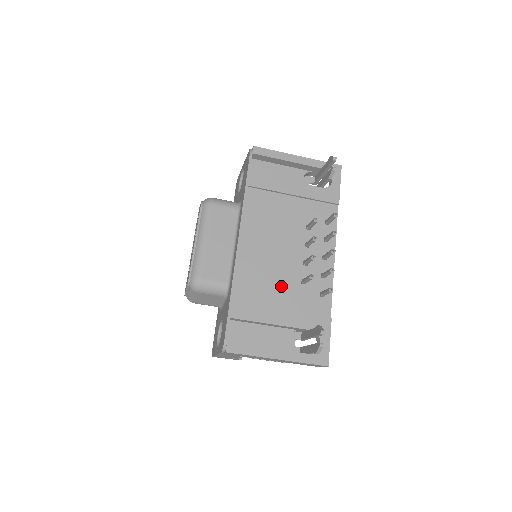
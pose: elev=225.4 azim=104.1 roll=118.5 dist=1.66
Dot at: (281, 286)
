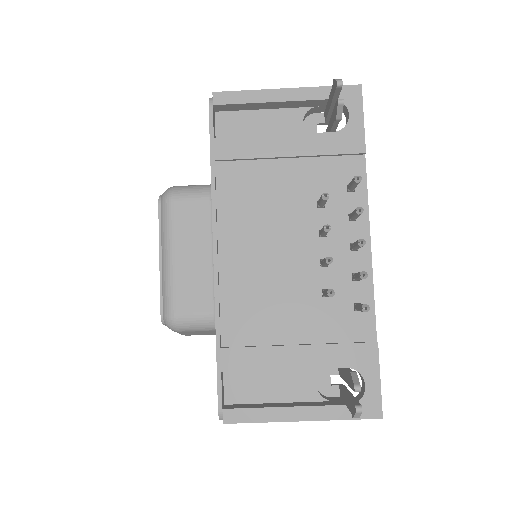
Dot at: (291, 307)
